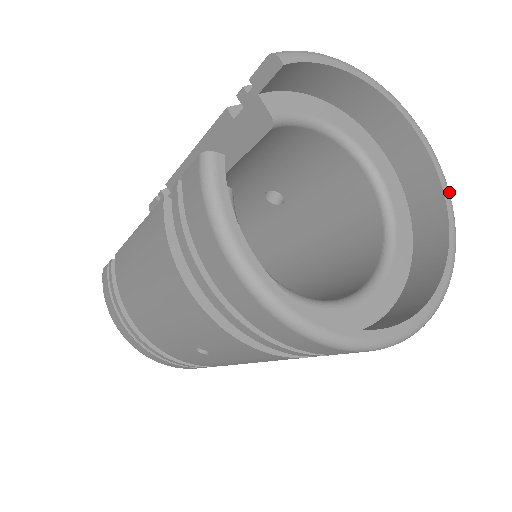
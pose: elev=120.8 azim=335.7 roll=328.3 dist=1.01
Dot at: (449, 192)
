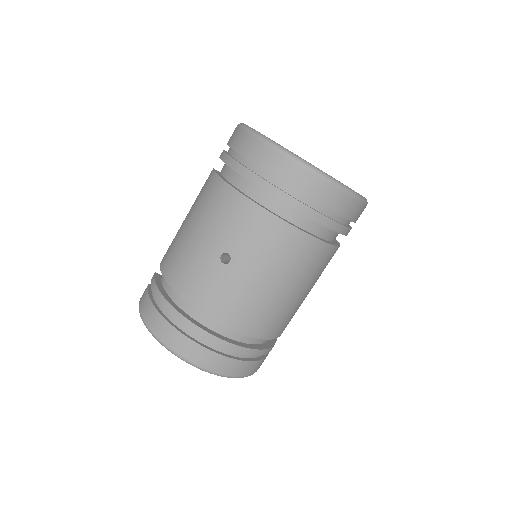
Dot at: occluded
